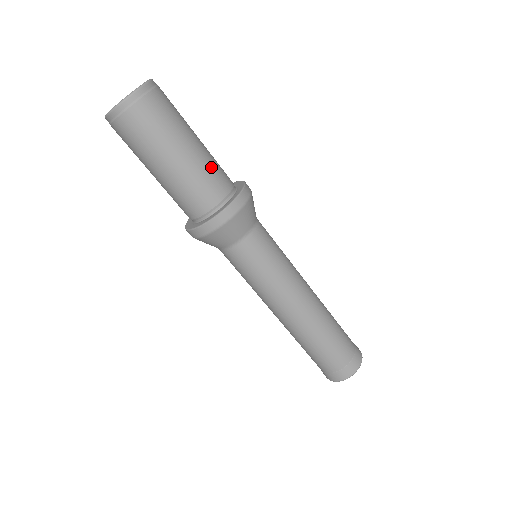
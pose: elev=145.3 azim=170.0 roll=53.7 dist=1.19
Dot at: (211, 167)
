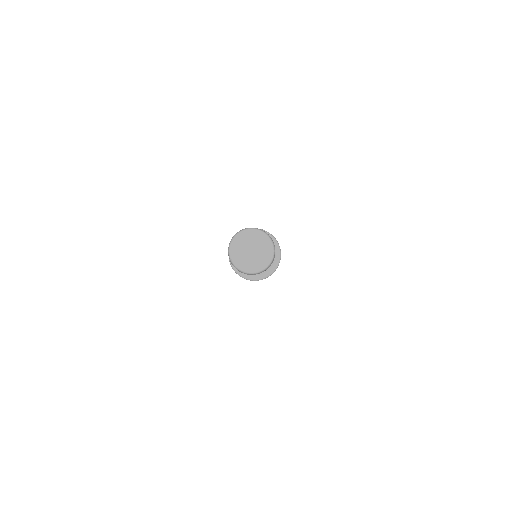
Dot at: occluded
